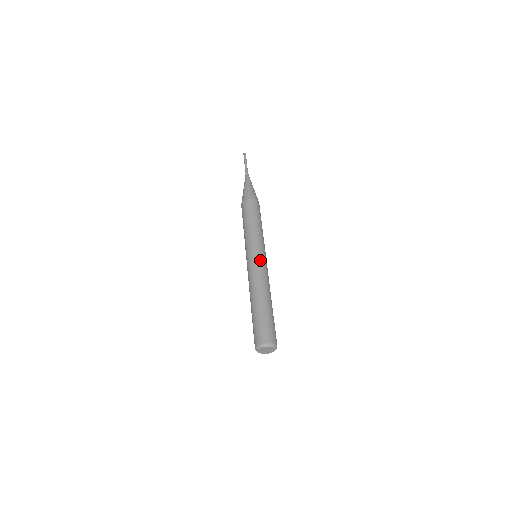
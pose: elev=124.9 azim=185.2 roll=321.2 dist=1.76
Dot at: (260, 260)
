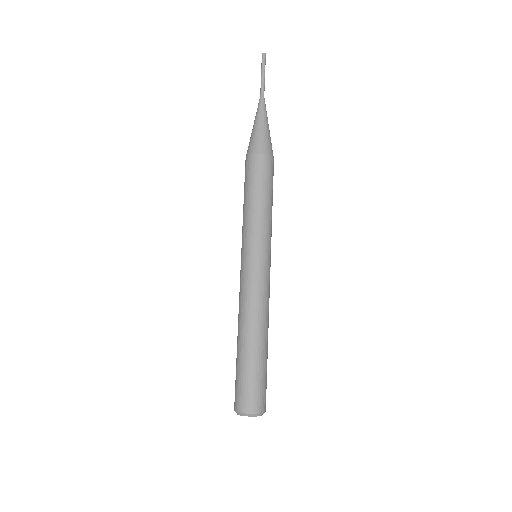
Dot at: (267, 272)
